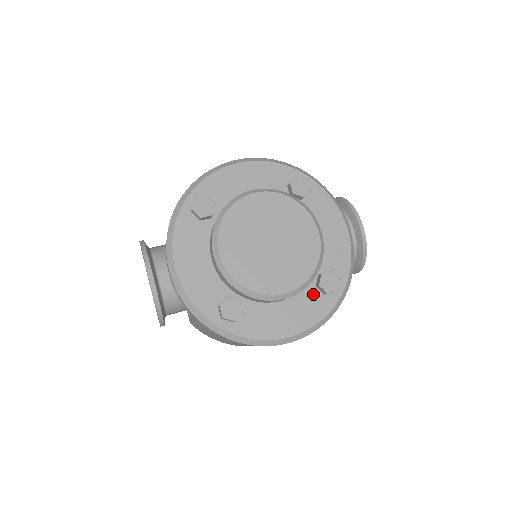
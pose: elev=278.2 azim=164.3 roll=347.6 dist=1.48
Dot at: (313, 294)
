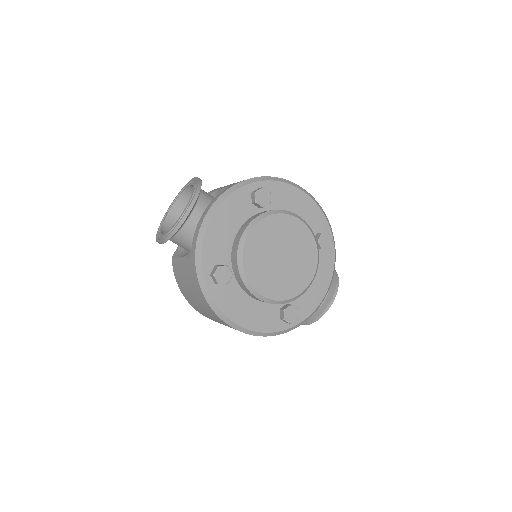
Dot at: (274, 312)
